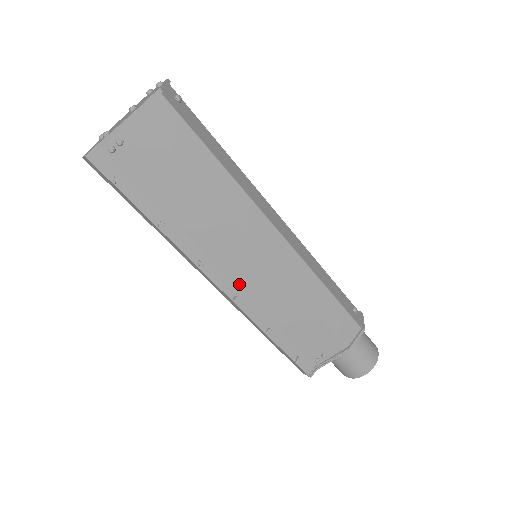
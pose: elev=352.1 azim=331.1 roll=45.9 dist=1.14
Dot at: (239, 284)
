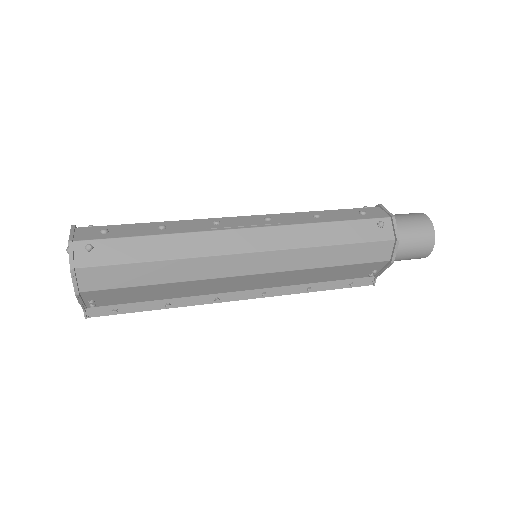
Dot at: (257, 288)
